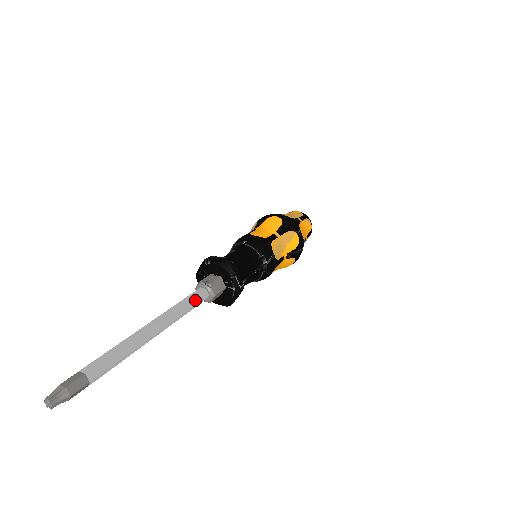
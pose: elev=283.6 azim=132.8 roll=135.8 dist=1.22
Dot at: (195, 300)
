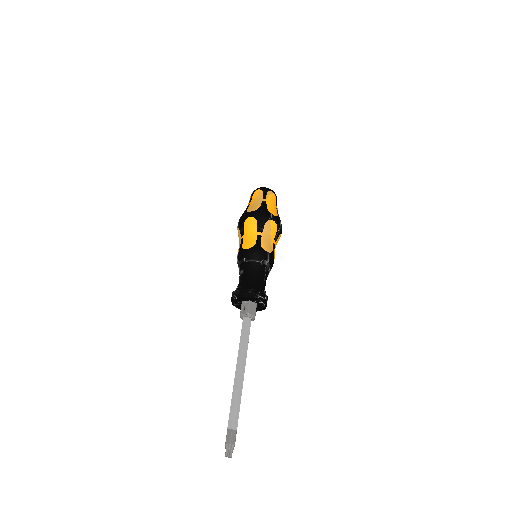
Dot at: (247, 331)
